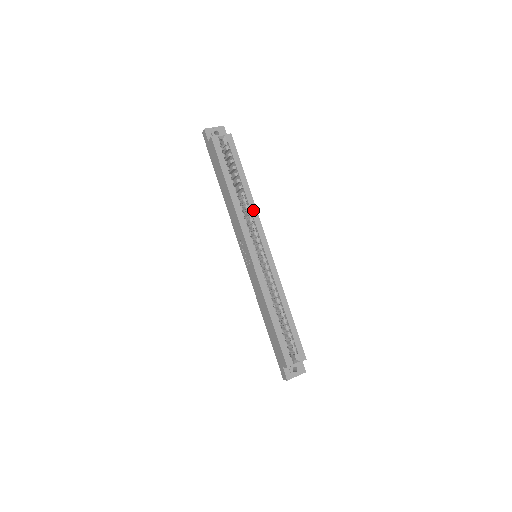
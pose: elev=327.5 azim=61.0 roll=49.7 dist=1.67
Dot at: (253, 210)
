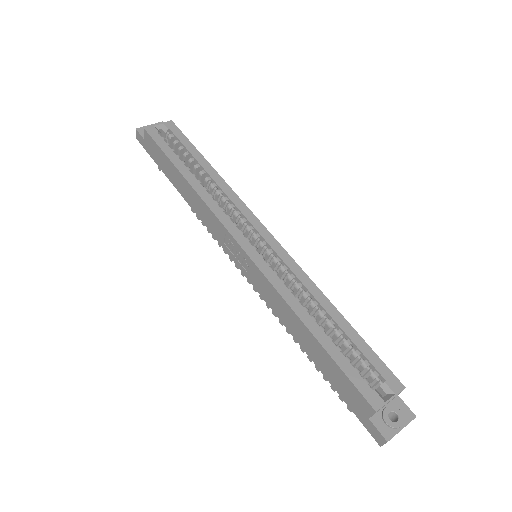
Dot at: (229, 193)
